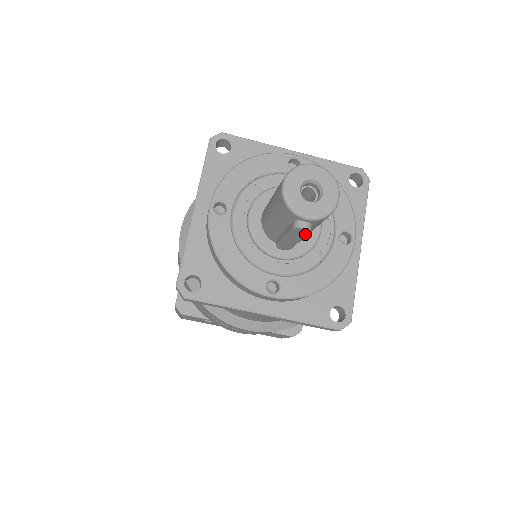
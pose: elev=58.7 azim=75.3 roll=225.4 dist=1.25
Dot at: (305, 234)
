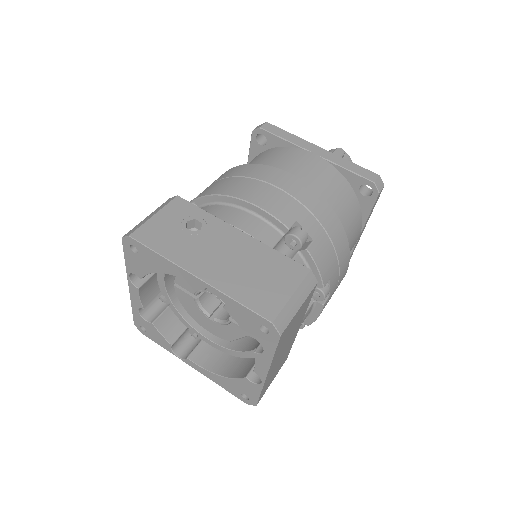
Dot at: (342, 154)
